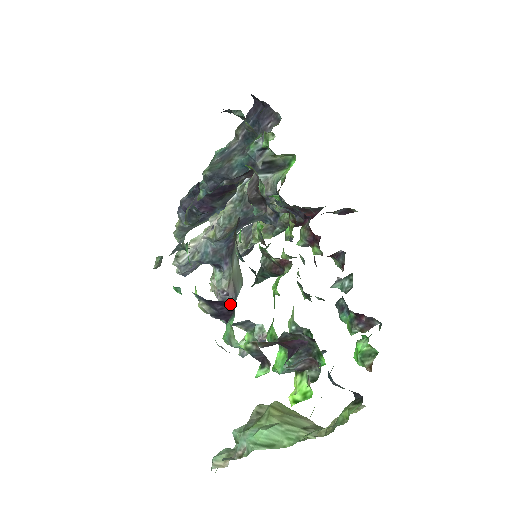
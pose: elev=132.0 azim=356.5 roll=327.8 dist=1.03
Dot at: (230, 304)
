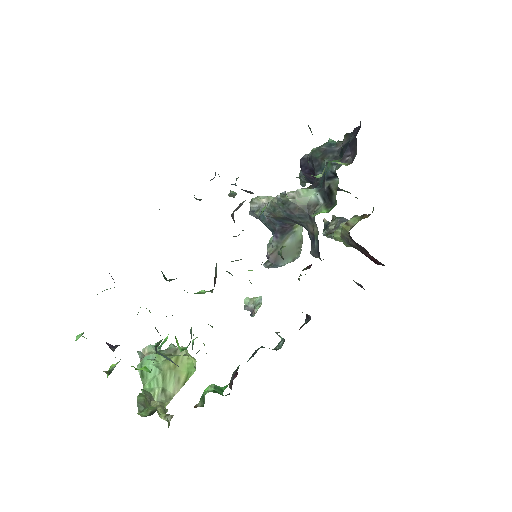
Dot at: occluded
